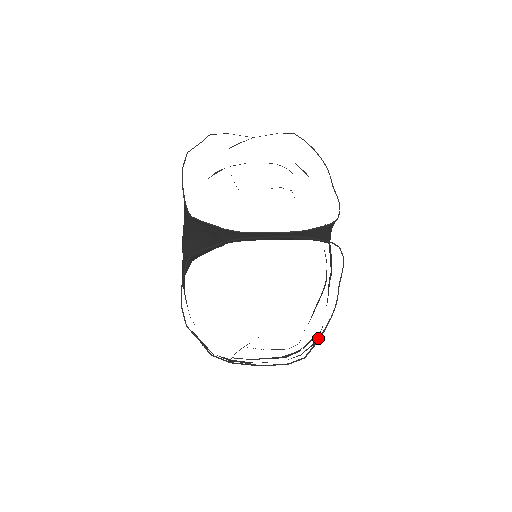
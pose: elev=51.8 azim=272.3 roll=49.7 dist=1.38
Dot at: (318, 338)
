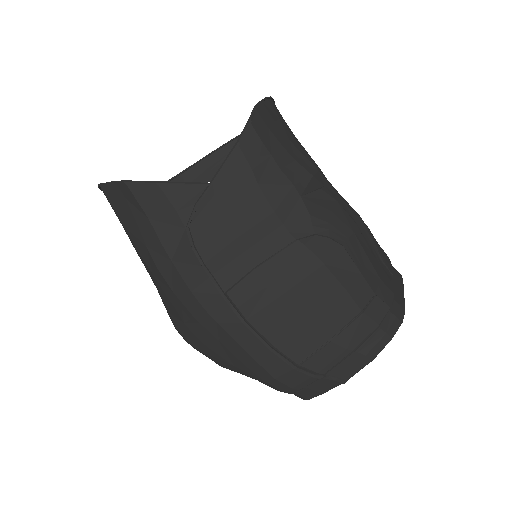
Dot at: (256, 104)
